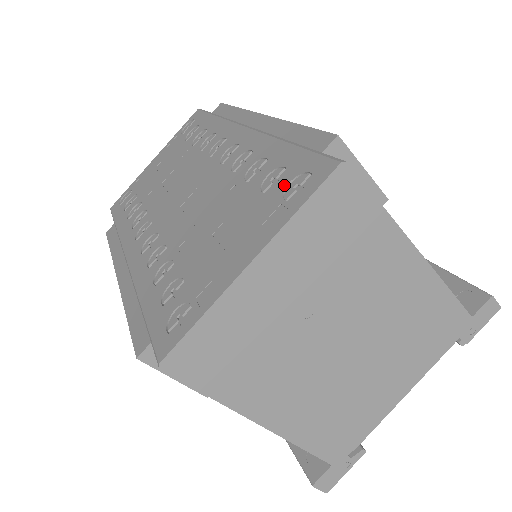
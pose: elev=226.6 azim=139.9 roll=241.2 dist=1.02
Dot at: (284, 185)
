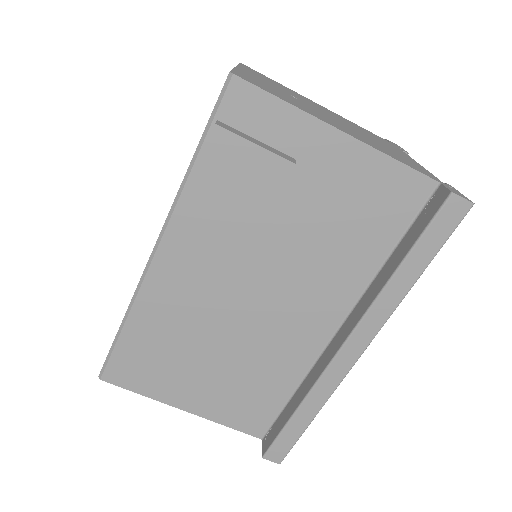
Dot at: occluded
